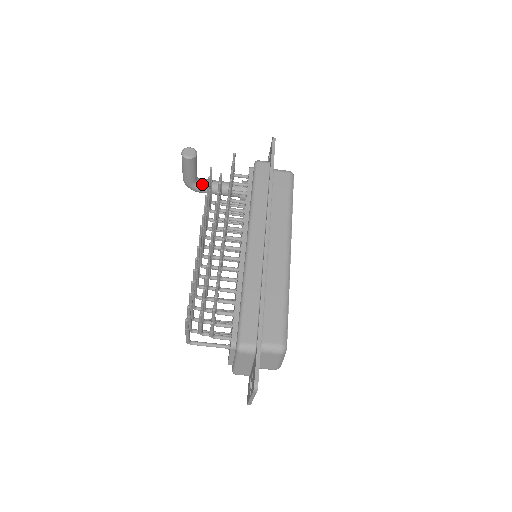
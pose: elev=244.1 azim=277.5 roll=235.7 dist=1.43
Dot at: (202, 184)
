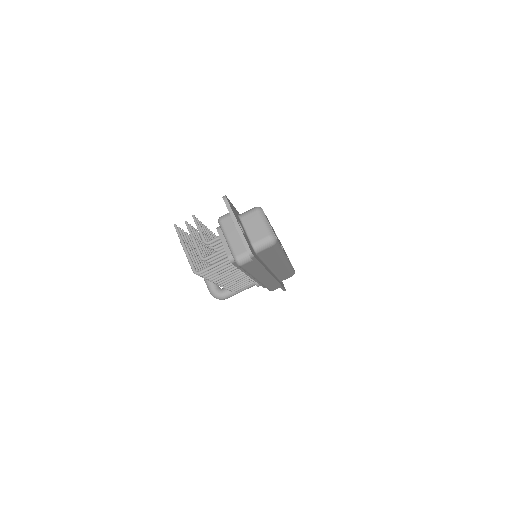
Dot at: (224, 288)
